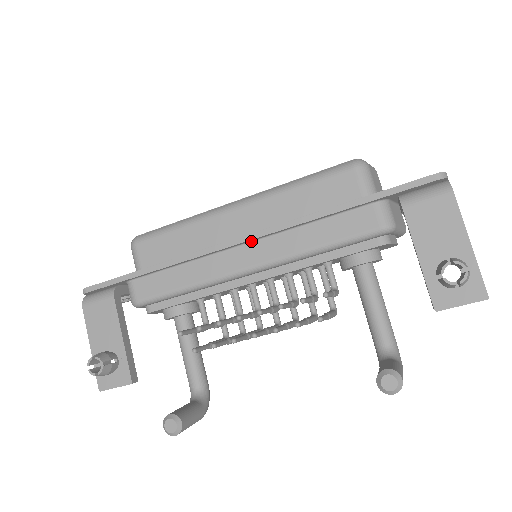
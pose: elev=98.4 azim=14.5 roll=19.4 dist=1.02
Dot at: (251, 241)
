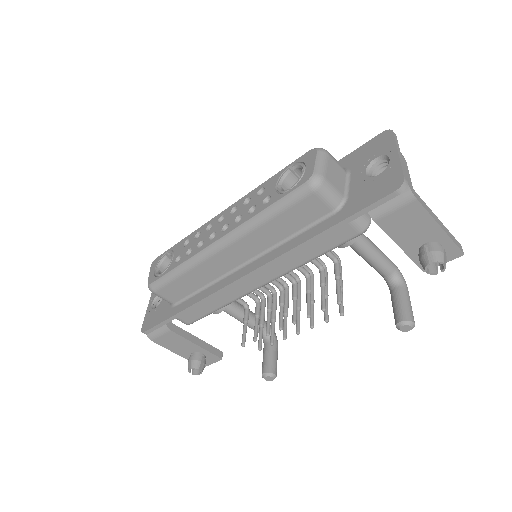
Dot at: (254, 271)
